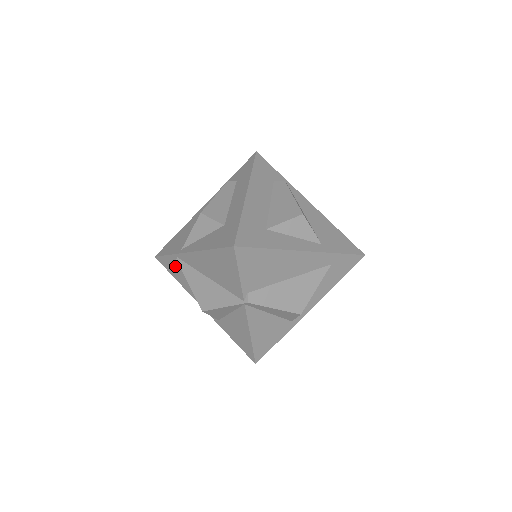
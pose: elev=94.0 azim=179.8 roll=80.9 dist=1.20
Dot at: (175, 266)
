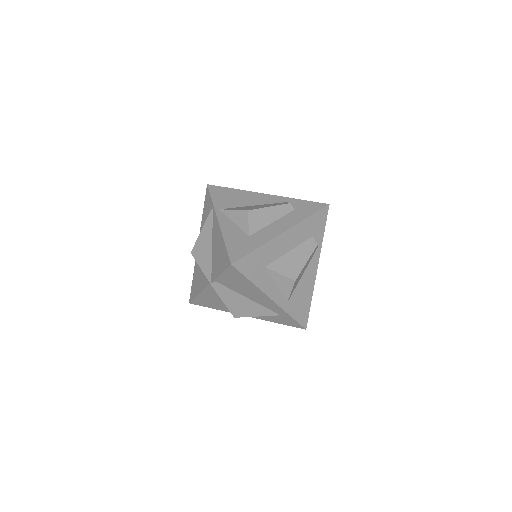
Dot at: (209, 208)
